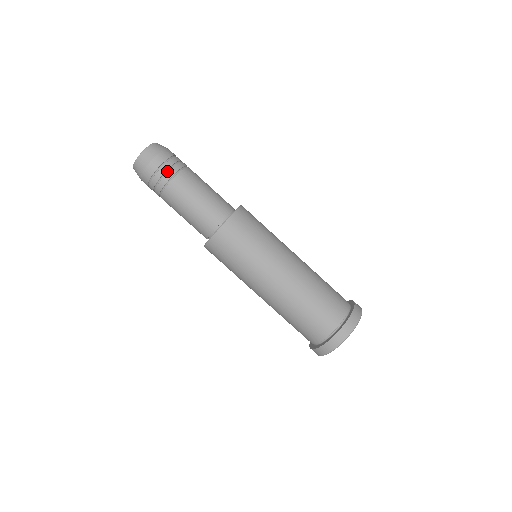
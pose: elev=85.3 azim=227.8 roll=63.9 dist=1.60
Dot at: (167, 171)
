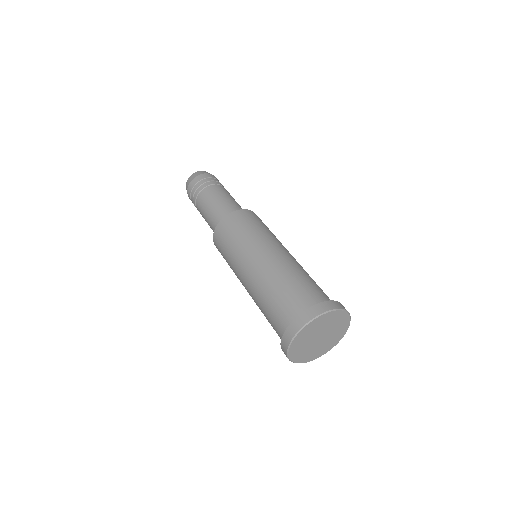
Dot at: (202, 185)
